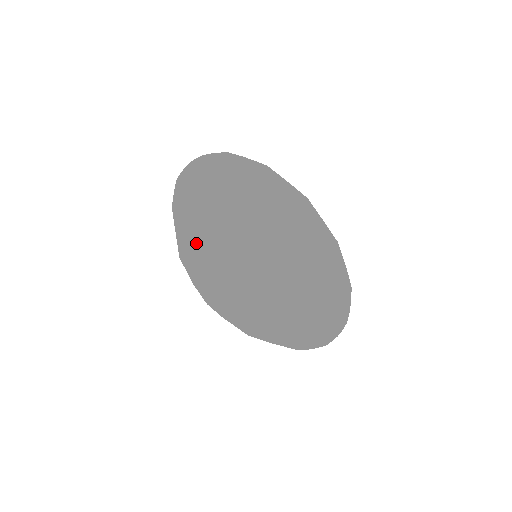
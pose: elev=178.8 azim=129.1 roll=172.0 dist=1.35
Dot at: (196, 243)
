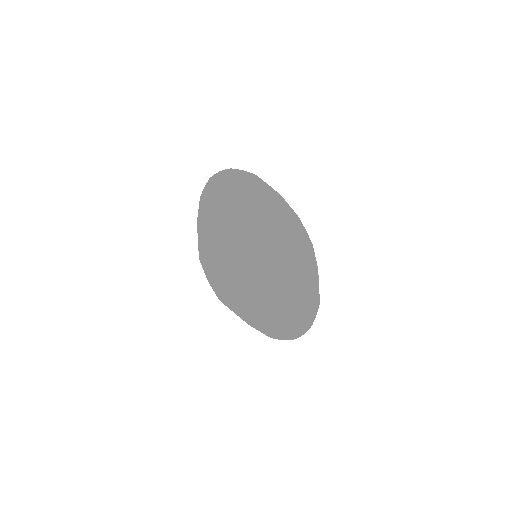
Dot at: (206, 240)
